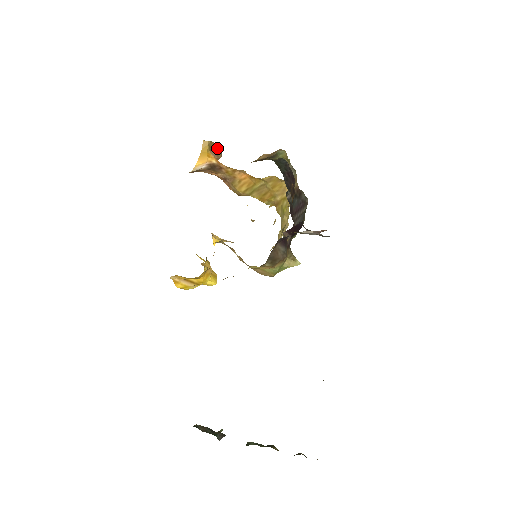
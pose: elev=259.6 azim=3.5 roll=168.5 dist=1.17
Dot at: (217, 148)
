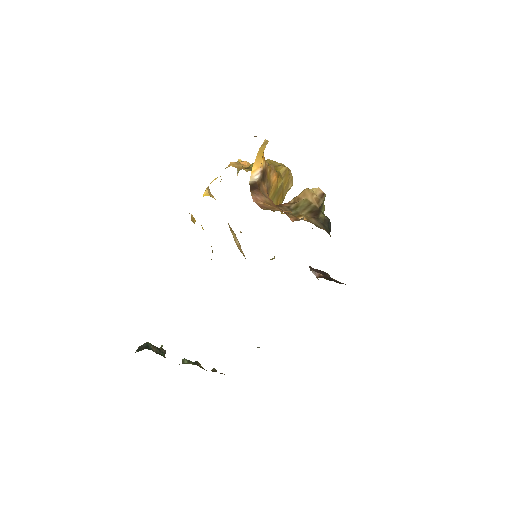
Dot at: occluded
